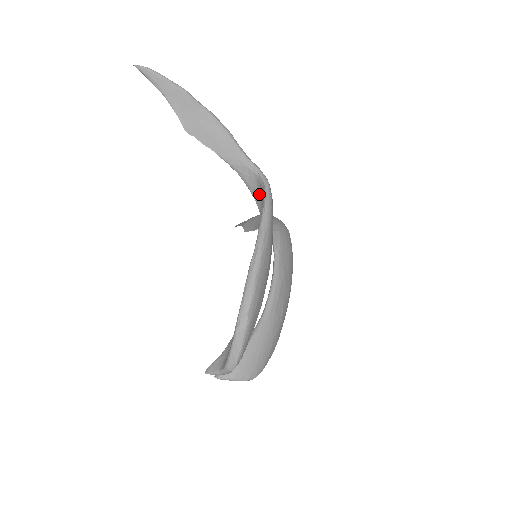
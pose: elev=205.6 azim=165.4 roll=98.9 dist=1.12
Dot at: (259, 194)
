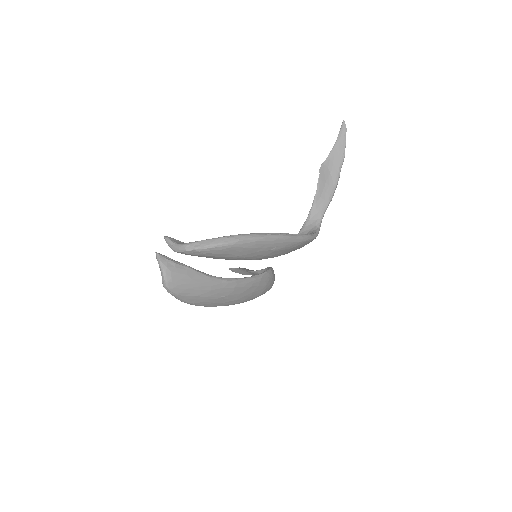
Dot at: occluded
